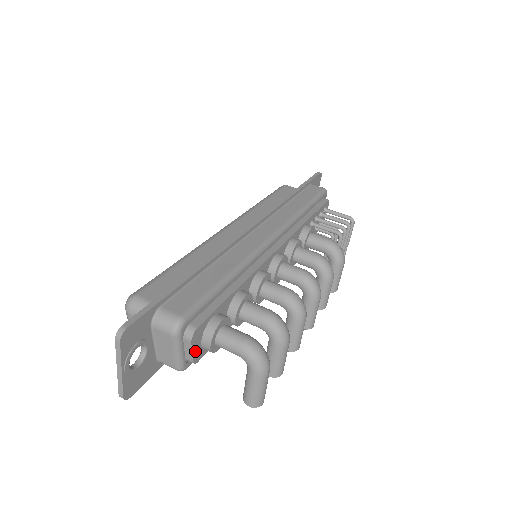
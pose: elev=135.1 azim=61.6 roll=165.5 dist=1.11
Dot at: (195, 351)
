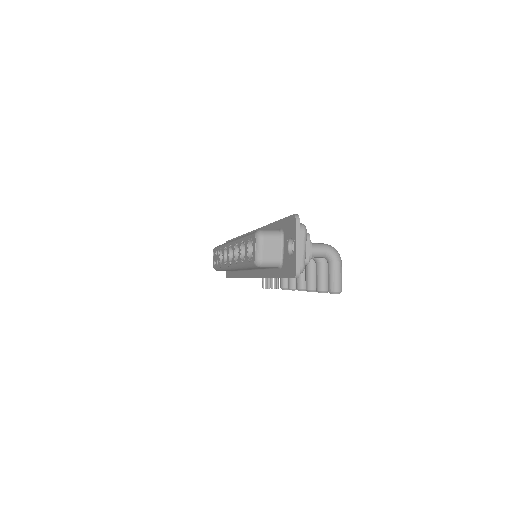
Dot at: (308, 252)
